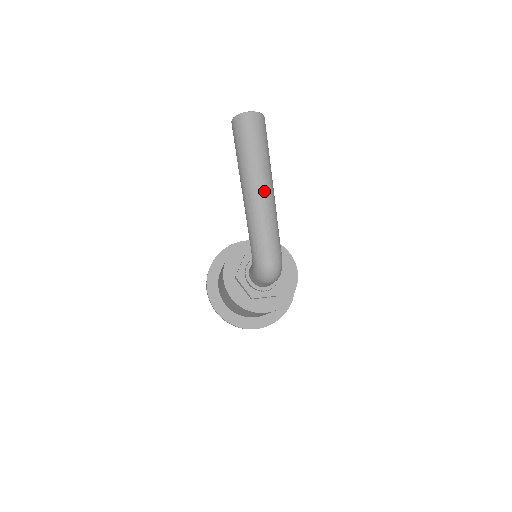
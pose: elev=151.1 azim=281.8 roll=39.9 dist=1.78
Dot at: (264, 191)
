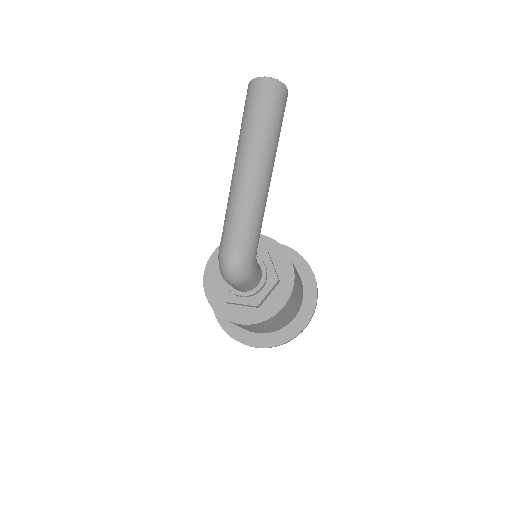
Dot at: (251, 170)
